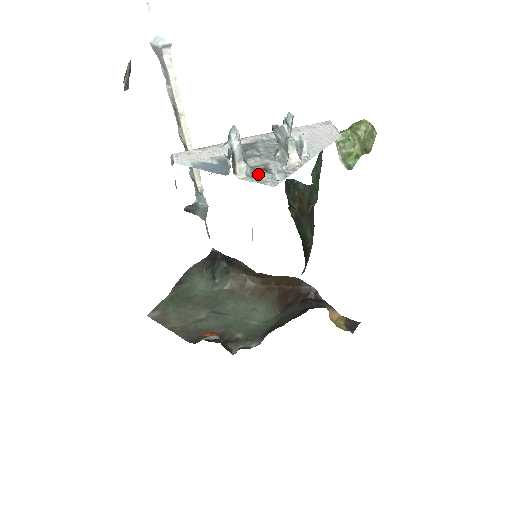
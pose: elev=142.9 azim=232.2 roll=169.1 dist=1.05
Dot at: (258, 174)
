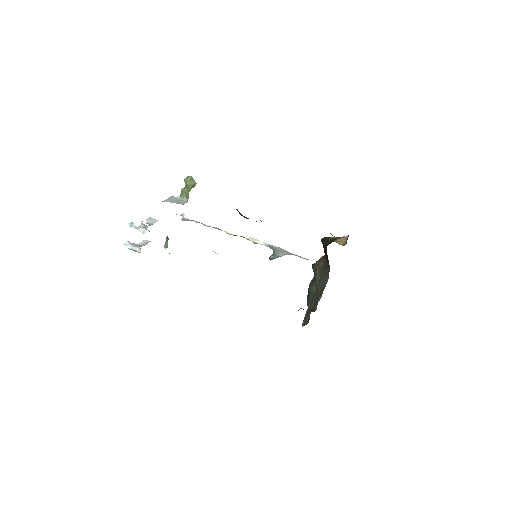
Dot at: occluded
